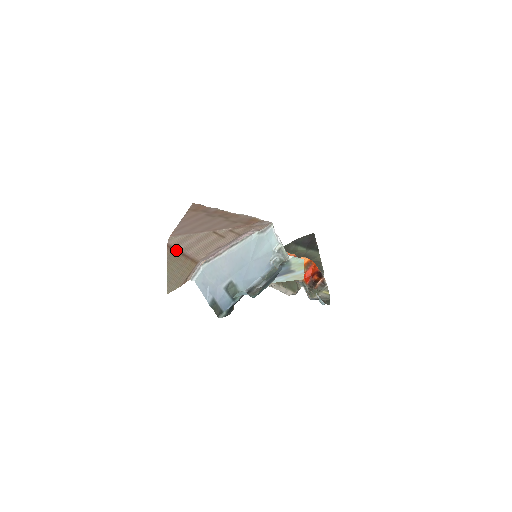
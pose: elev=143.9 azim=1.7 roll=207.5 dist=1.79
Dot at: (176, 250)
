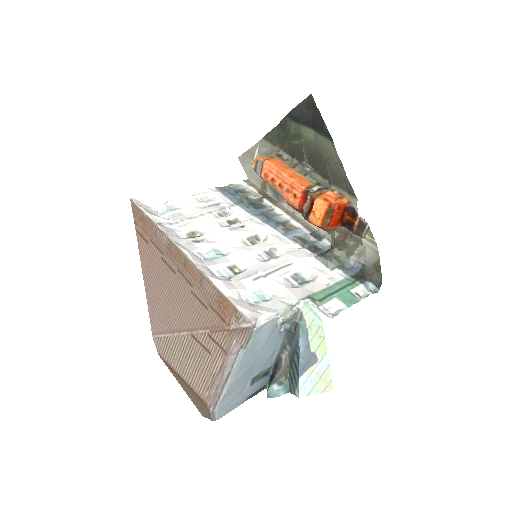
Dot at: (173, 371)
